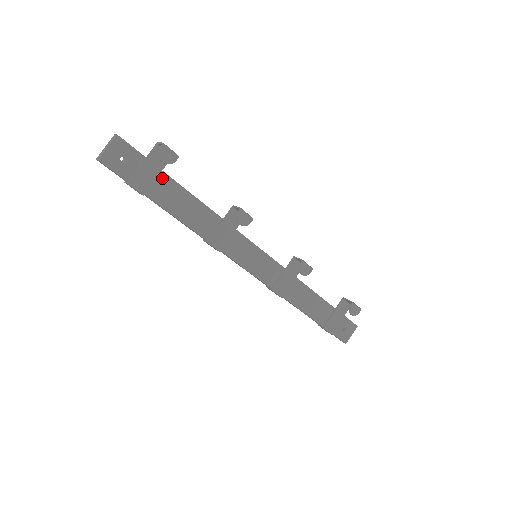
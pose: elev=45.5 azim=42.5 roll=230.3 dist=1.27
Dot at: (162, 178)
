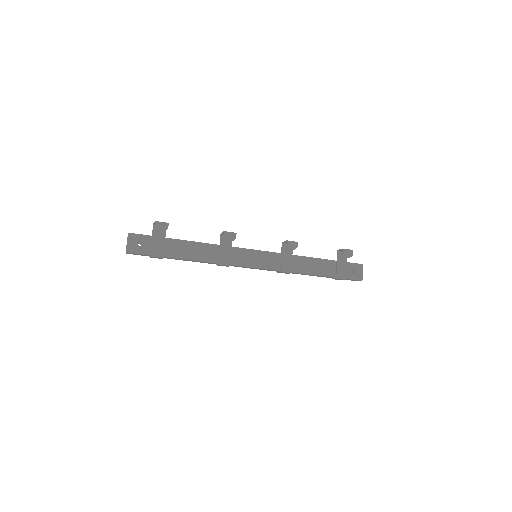
Dot at: (168, 242)
